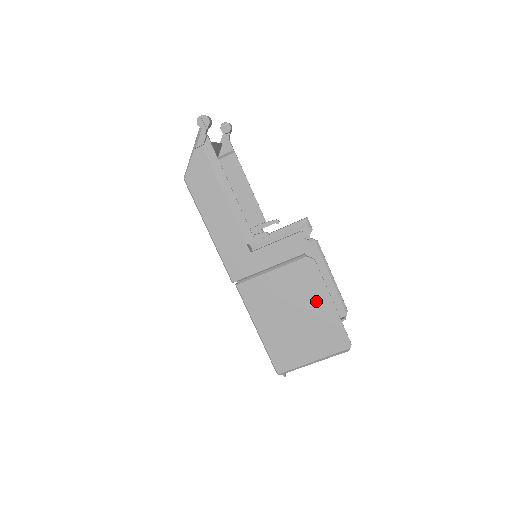
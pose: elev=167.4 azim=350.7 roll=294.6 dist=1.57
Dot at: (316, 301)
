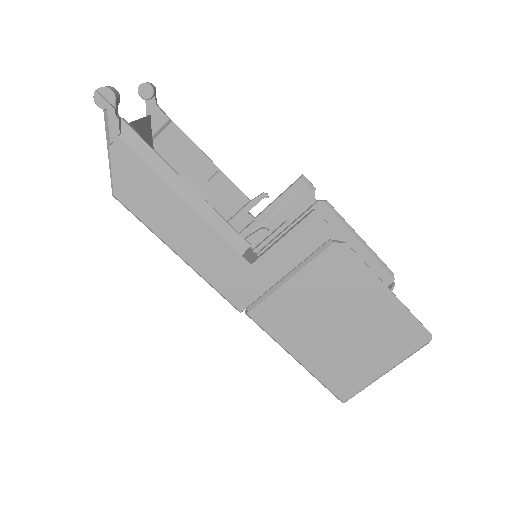
Dot at: (366, 297)
